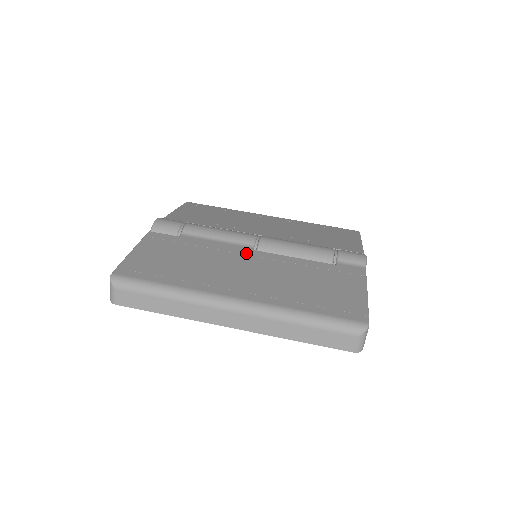
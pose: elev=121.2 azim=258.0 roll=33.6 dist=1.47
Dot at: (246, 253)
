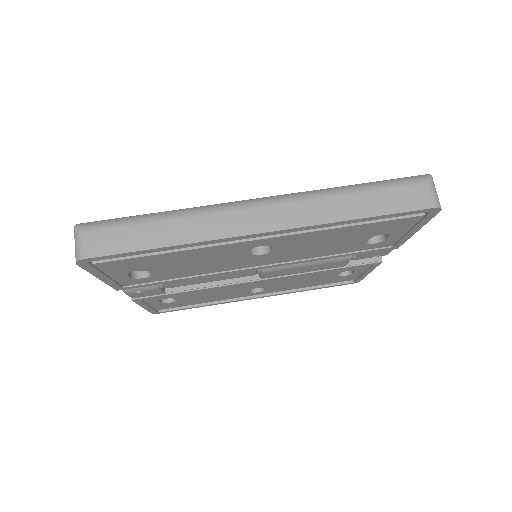
Dot at: occluded
